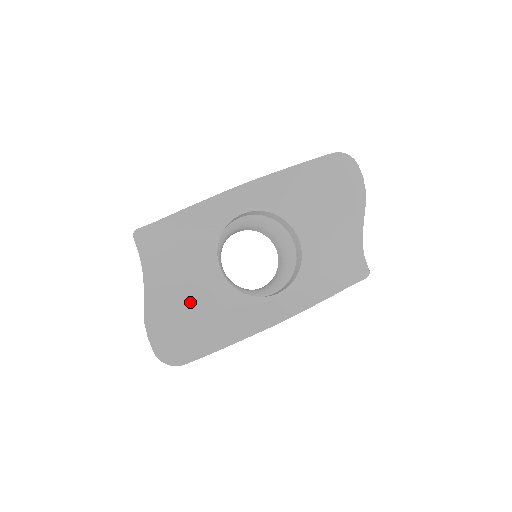
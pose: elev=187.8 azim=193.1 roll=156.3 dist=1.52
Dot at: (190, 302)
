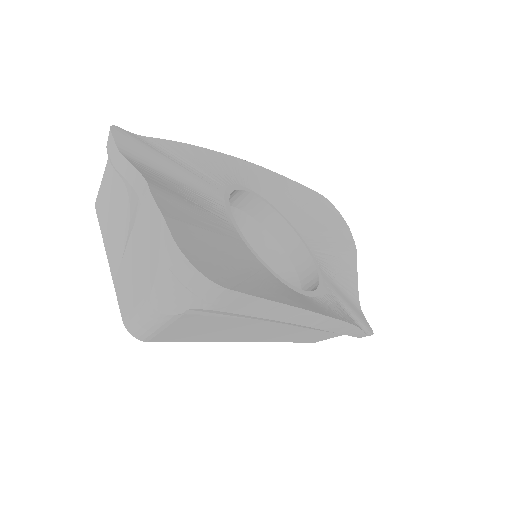
Dot at: (211, 226)
